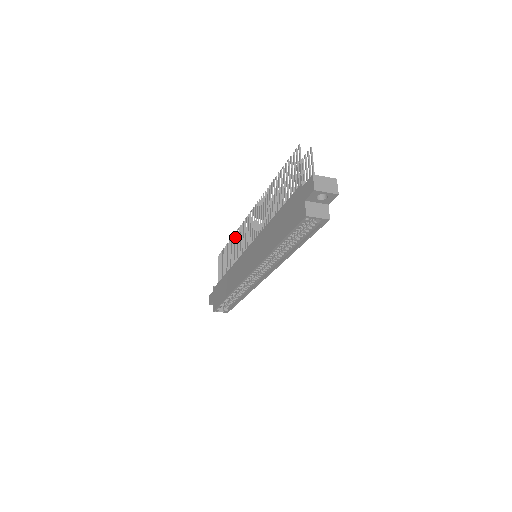
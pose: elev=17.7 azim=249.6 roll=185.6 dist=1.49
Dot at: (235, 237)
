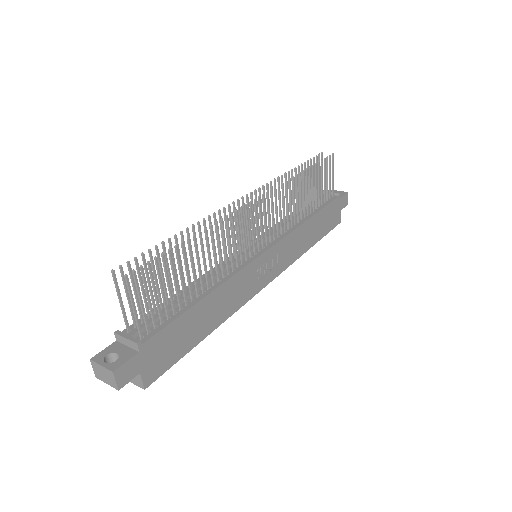
Dot at: (282, 181)
